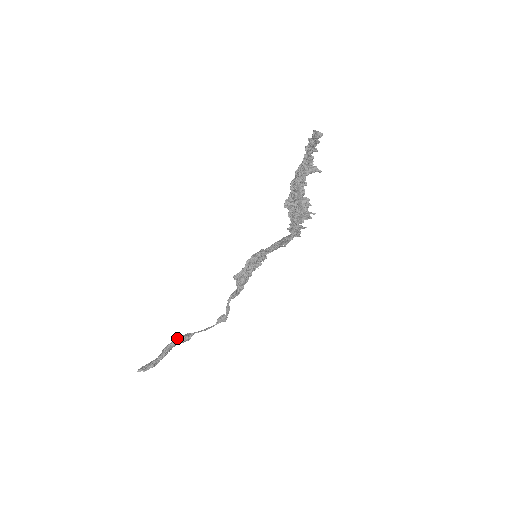
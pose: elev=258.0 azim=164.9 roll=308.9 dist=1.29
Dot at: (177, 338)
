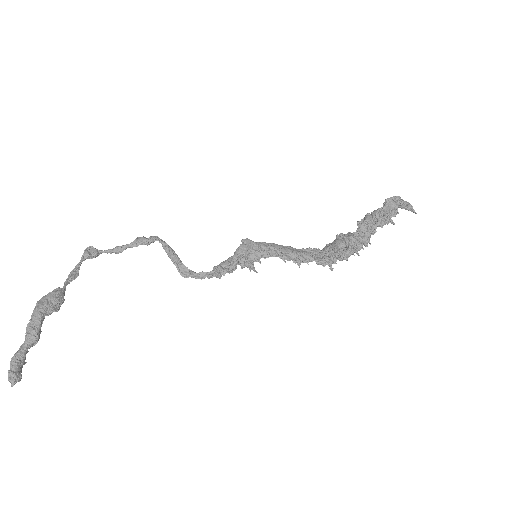
Dot at: (47, 306)
